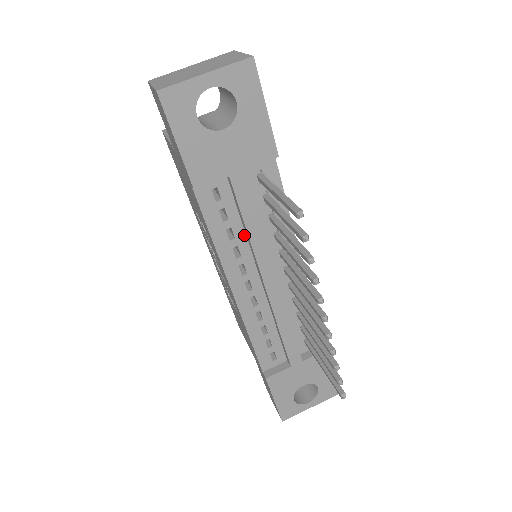
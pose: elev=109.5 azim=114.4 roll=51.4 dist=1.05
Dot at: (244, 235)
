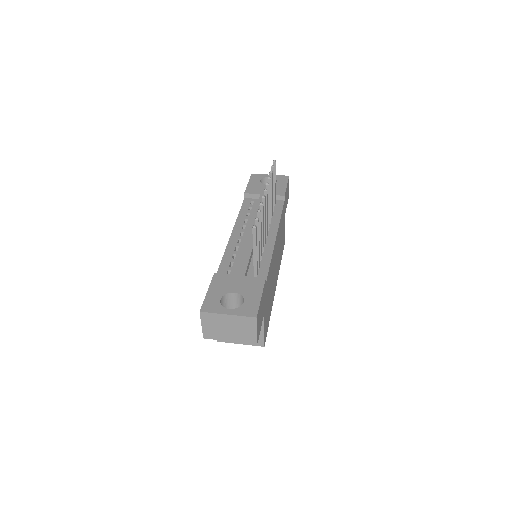
Dot at: occluded
